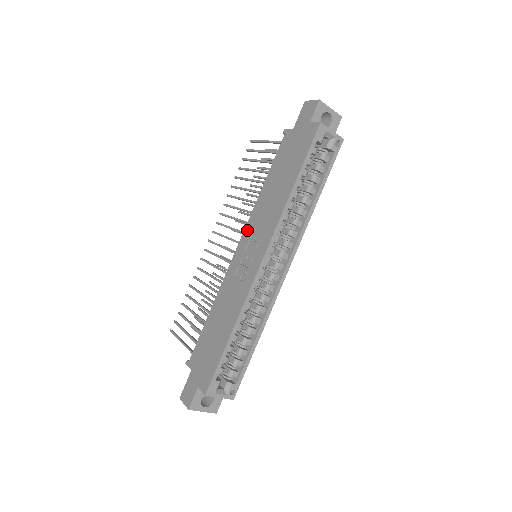
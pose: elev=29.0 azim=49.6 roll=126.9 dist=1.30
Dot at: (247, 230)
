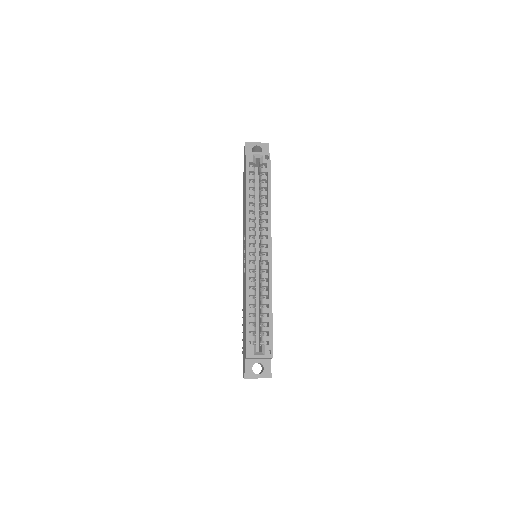
Dot at: (243, 243)
